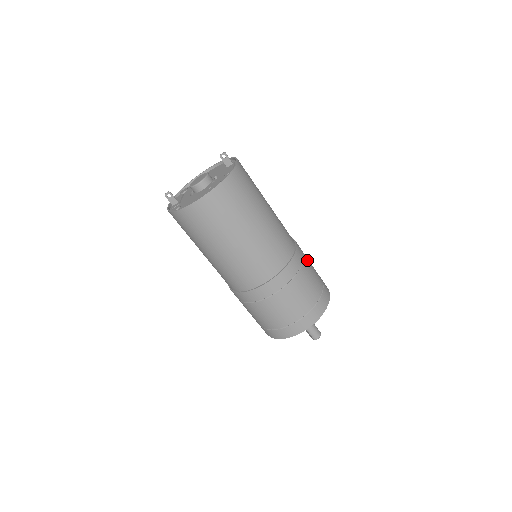
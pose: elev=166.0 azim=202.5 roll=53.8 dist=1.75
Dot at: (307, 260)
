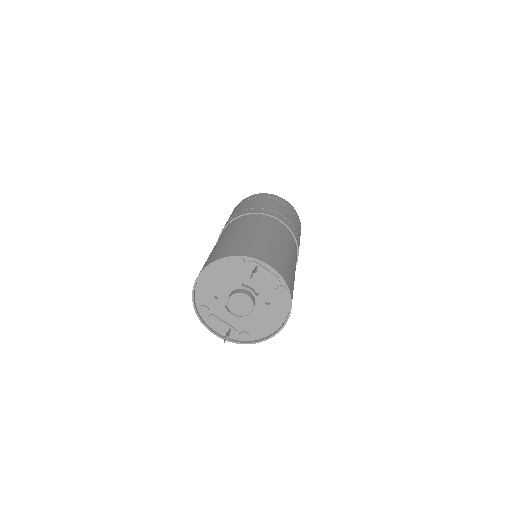
Dot at: (282, 213)
